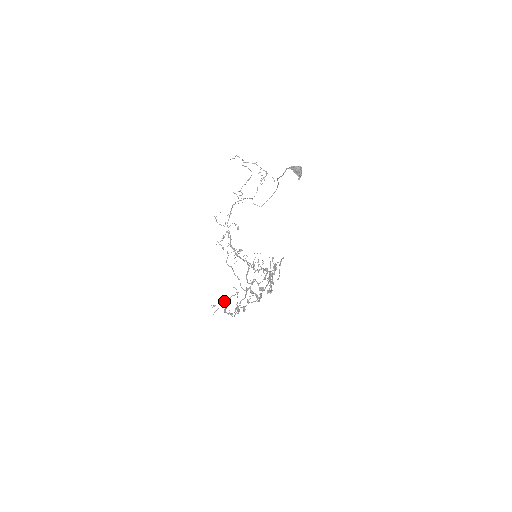
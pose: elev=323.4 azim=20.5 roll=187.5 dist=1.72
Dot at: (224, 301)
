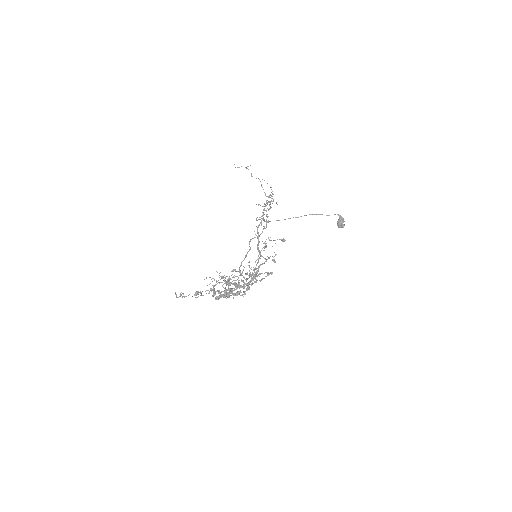
Dot at: (246, 273)
